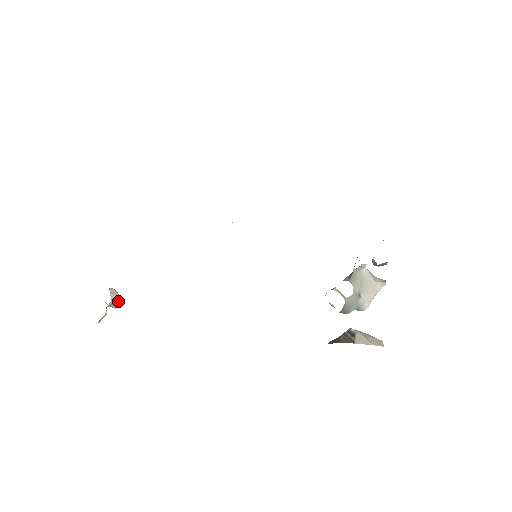
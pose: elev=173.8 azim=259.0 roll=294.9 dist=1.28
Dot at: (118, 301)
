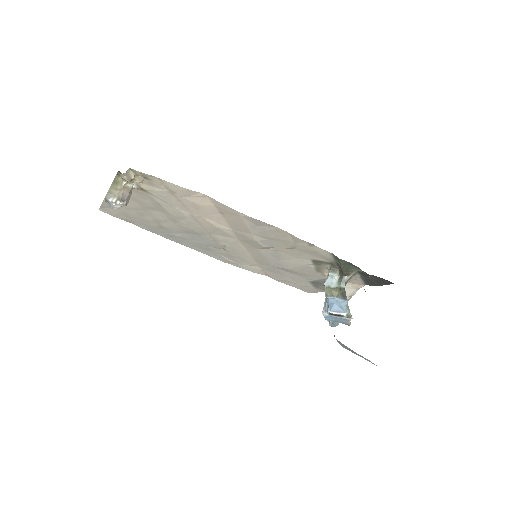
Dot at: (129, 197)
